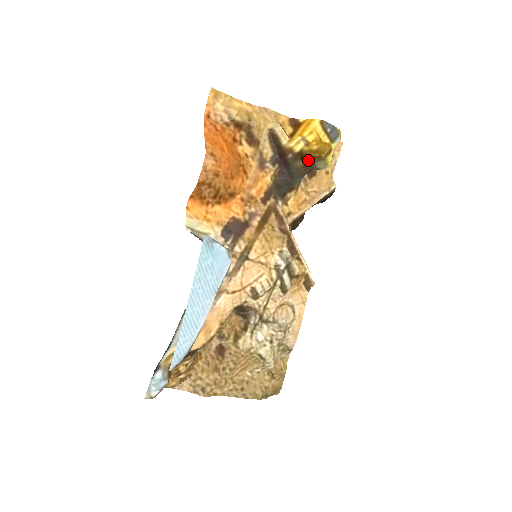
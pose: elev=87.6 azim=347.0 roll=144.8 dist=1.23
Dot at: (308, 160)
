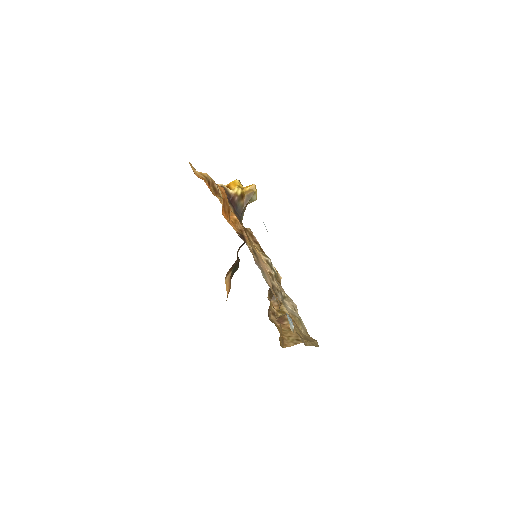
Dot at: (246, 198)
